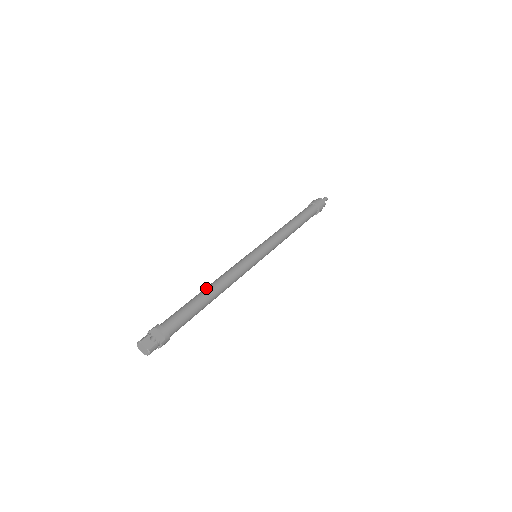
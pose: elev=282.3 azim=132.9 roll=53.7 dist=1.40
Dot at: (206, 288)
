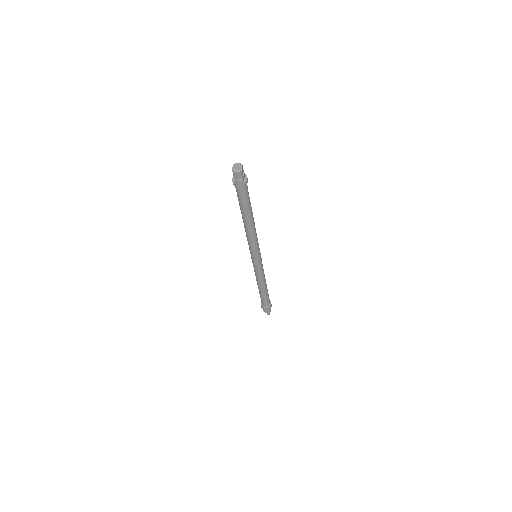
Dot at: occluded
